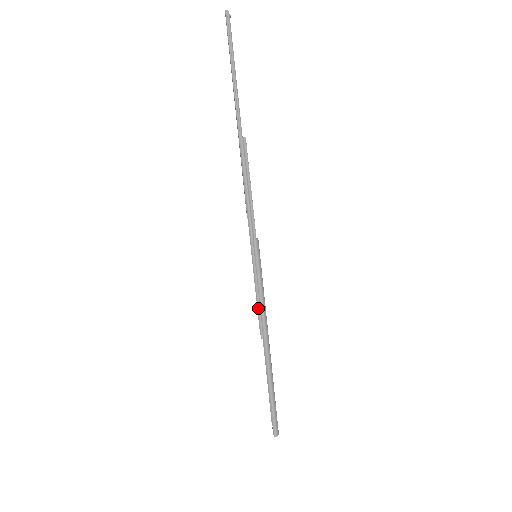
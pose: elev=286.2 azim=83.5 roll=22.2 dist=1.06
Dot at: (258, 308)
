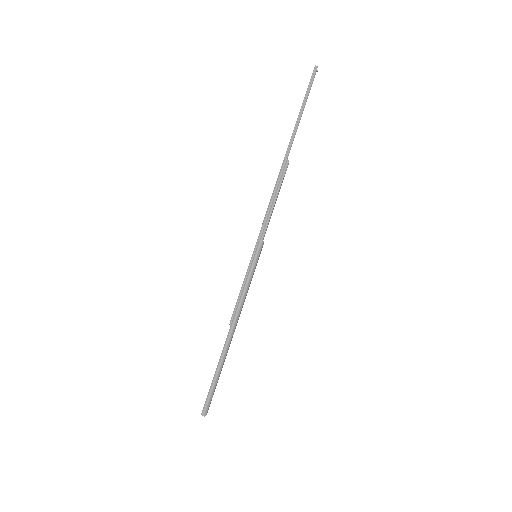
Dot at: (238, 298)
